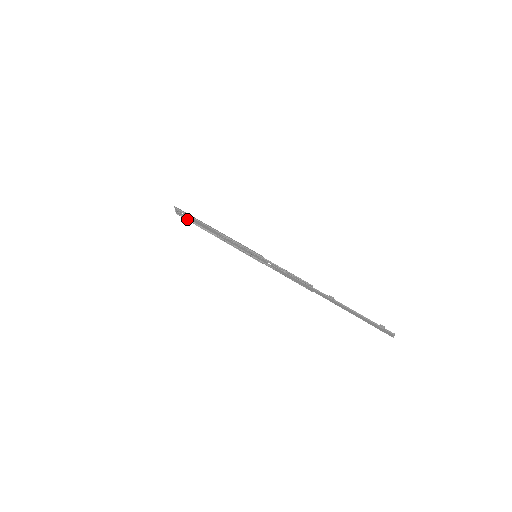
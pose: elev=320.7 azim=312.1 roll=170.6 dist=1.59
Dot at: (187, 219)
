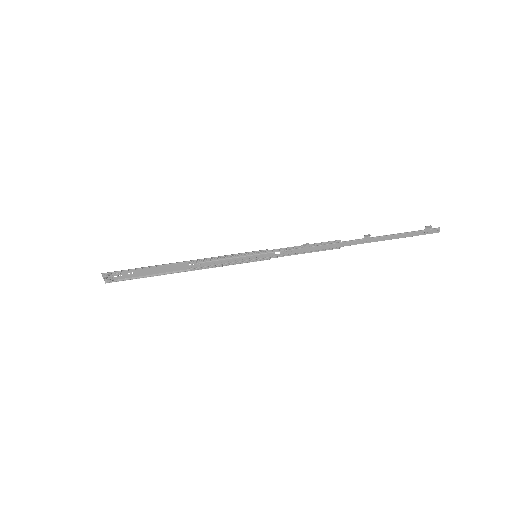
Dot at: (129, 279)
